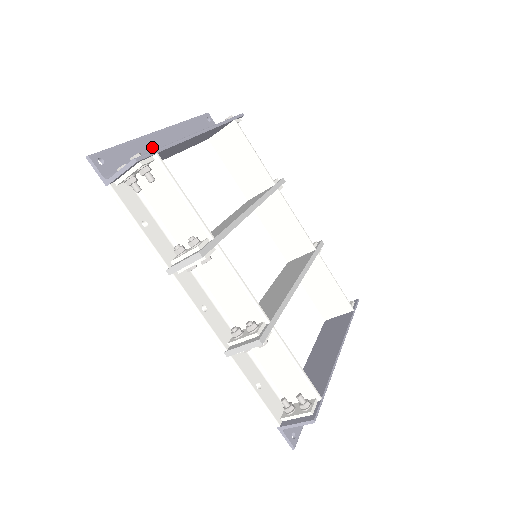
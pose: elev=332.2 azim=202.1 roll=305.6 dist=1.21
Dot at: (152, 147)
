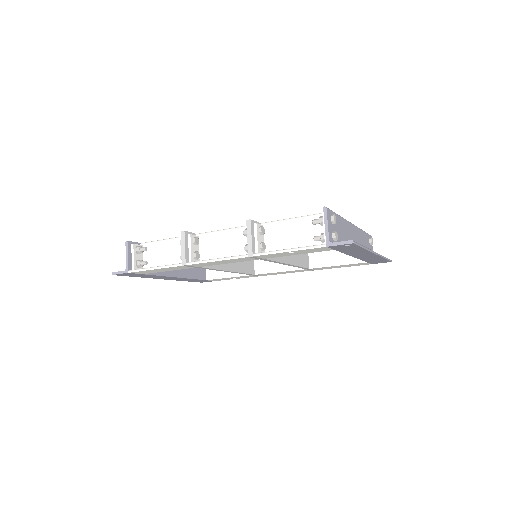
Dot at: occluded
